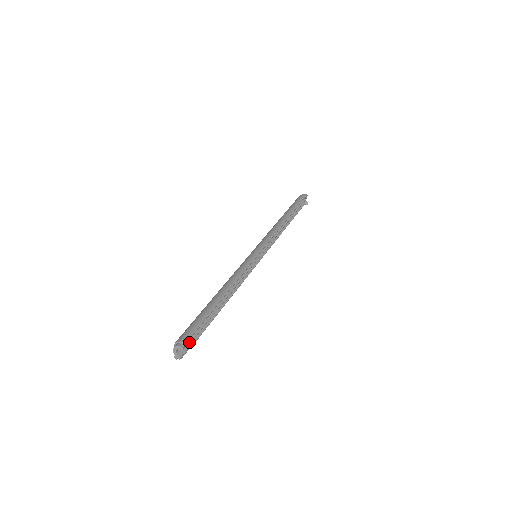
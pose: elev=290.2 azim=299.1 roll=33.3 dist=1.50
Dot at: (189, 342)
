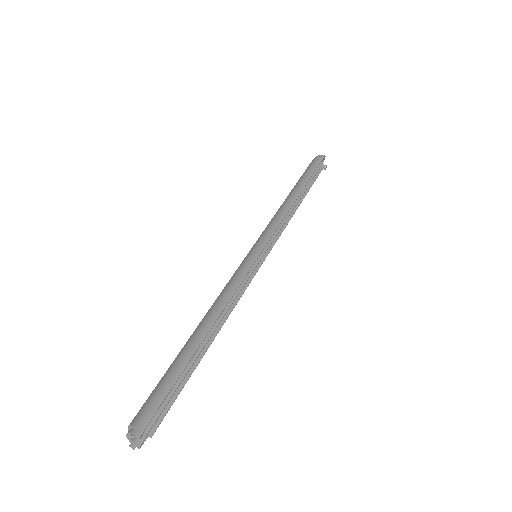
Dot at: (150, 426)
